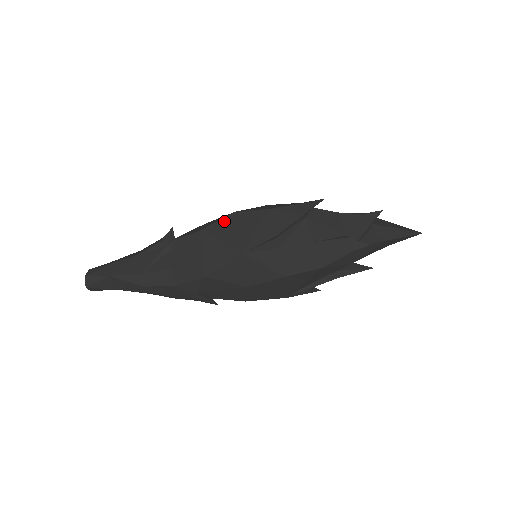
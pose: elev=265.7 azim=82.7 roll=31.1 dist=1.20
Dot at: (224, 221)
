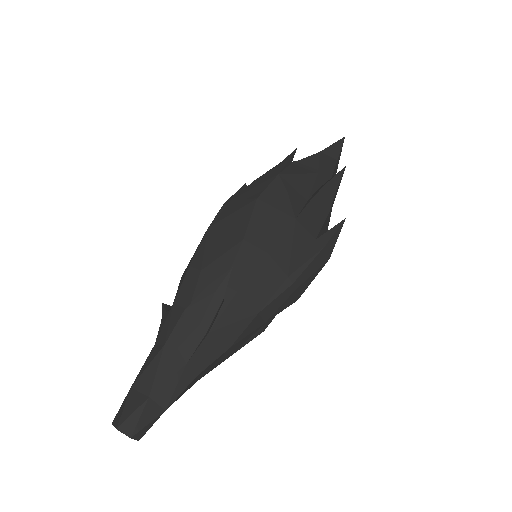
Dot at: occluded
